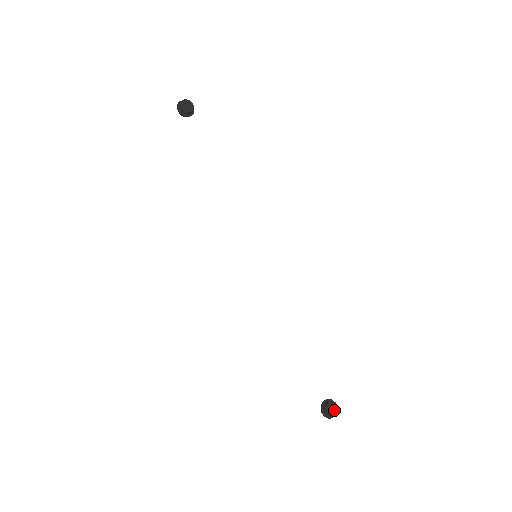
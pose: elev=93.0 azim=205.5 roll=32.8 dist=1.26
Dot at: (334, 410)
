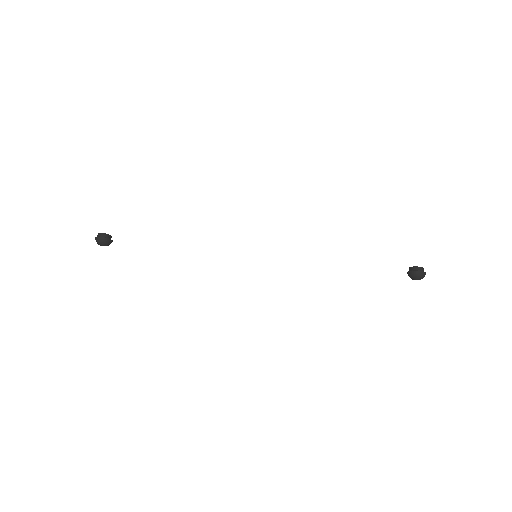
Dot at: occluded
